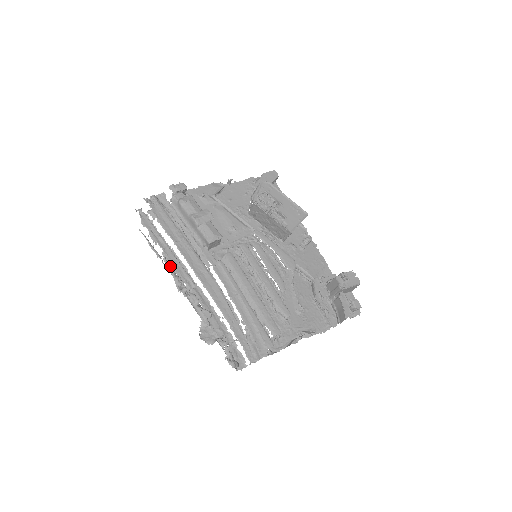
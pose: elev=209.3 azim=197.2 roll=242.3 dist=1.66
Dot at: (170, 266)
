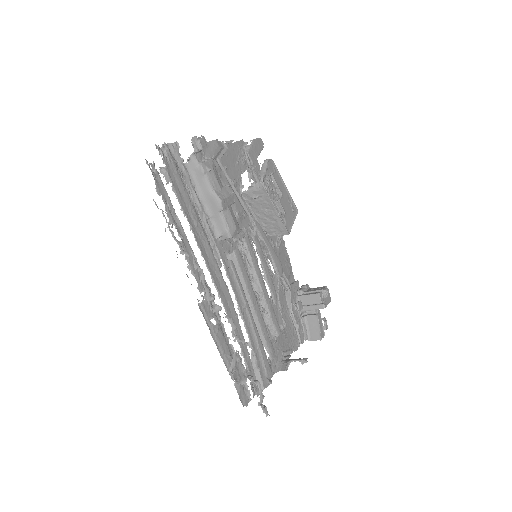
Dot at: (201, 270)
